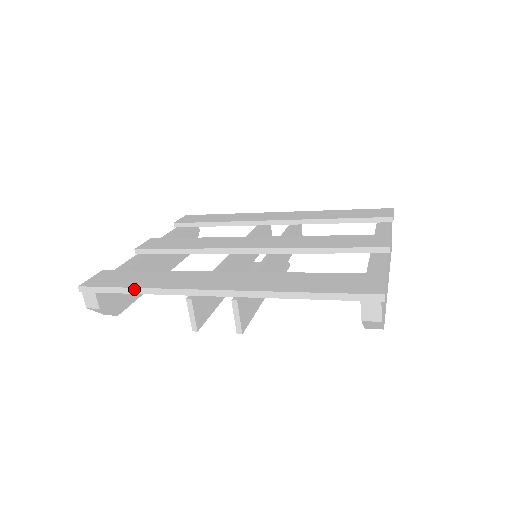
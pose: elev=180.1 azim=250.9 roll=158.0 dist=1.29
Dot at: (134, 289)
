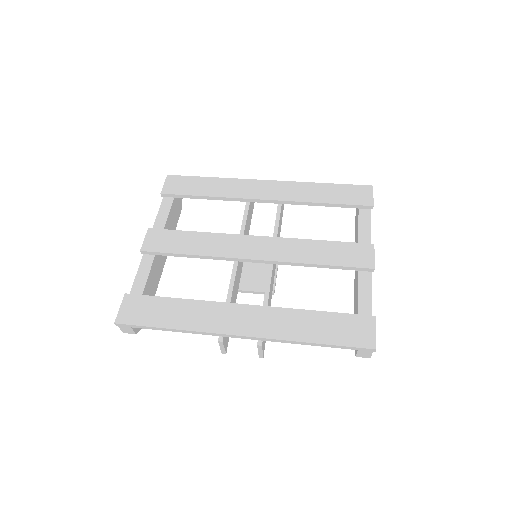
Dot at: (169, 329)
